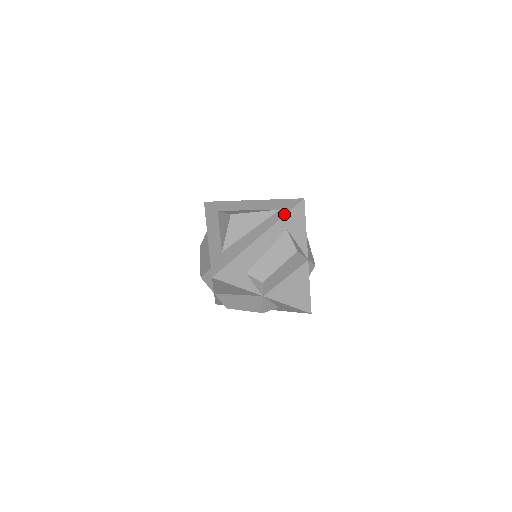
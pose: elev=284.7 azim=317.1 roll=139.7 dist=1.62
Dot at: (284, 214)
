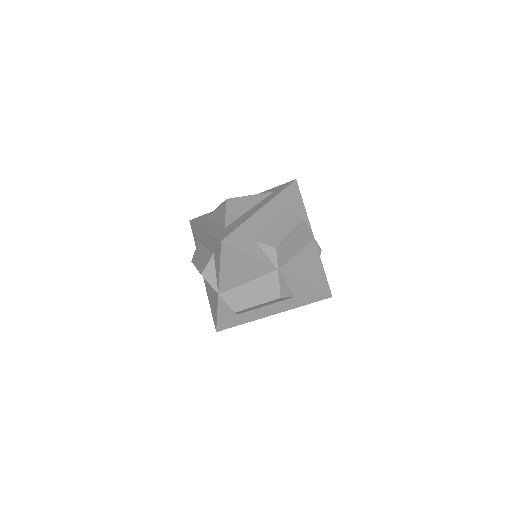
Dot at: (281, 190)
